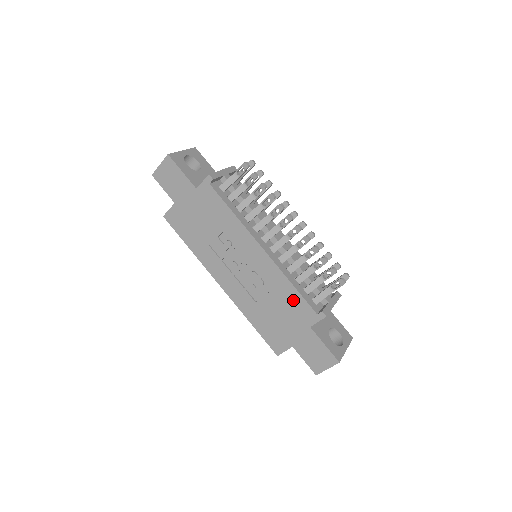
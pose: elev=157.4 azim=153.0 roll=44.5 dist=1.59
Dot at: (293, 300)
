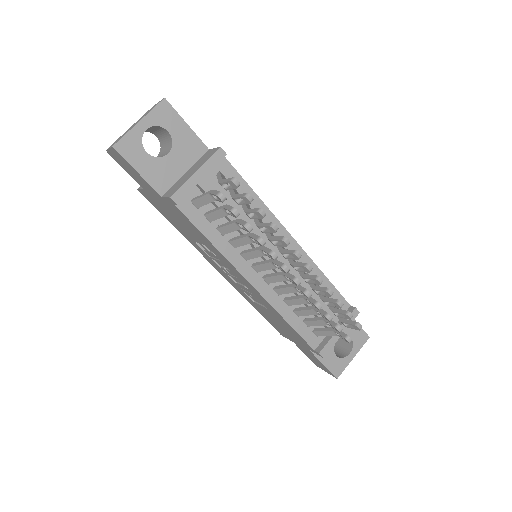
Dot at: (289, 328)
